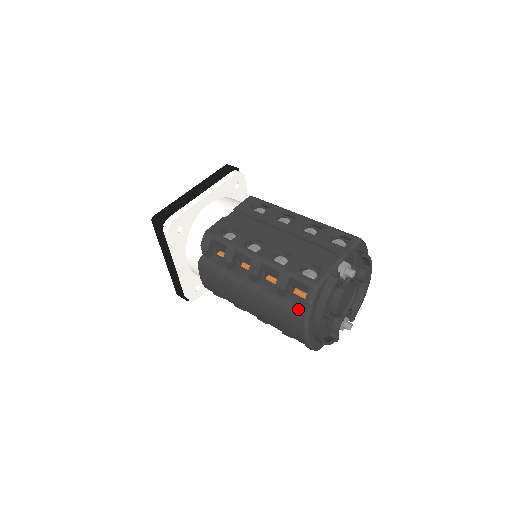
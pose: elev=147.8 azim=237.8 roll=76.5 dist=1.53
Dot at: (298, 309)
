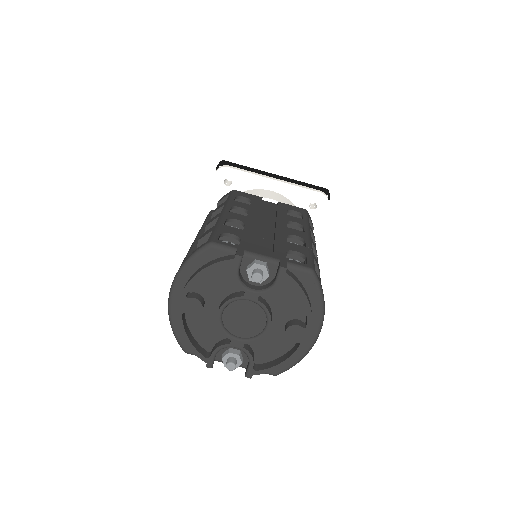
Dot at: occluded
